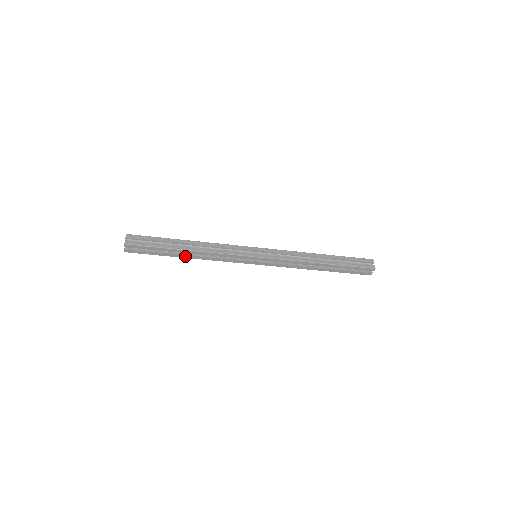
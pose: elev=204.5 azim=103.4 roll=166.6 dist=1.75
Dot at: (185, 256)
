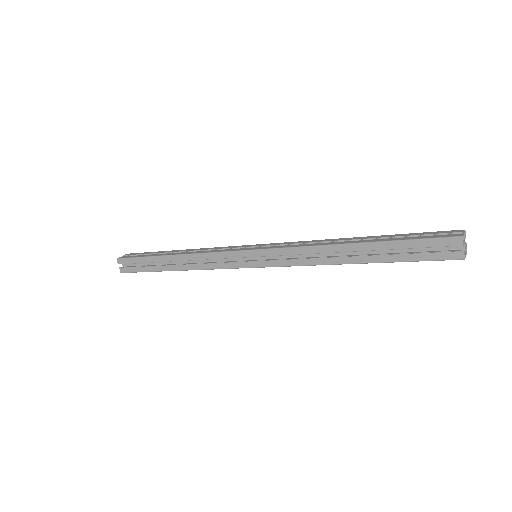
Dot at: occluded
